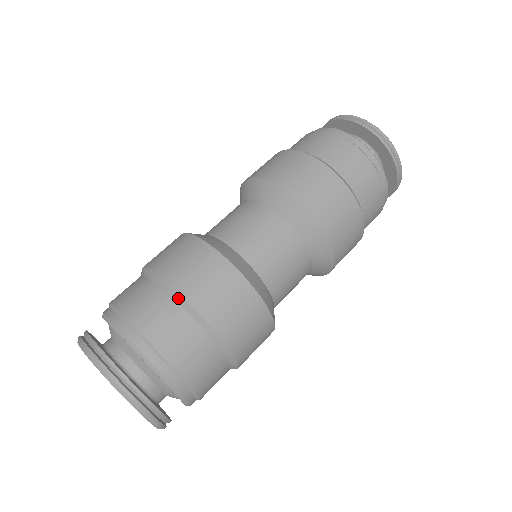
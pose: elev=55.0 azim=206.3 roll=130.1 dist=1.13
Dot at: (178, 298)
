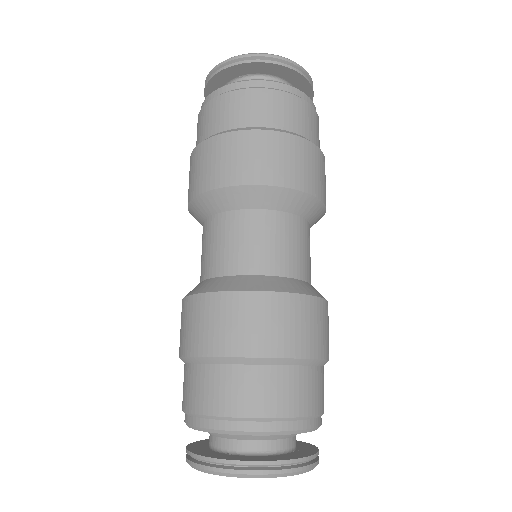
Dot at: (299, 362)
